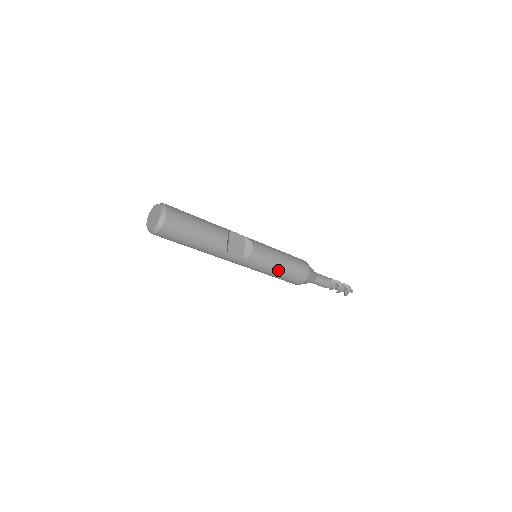
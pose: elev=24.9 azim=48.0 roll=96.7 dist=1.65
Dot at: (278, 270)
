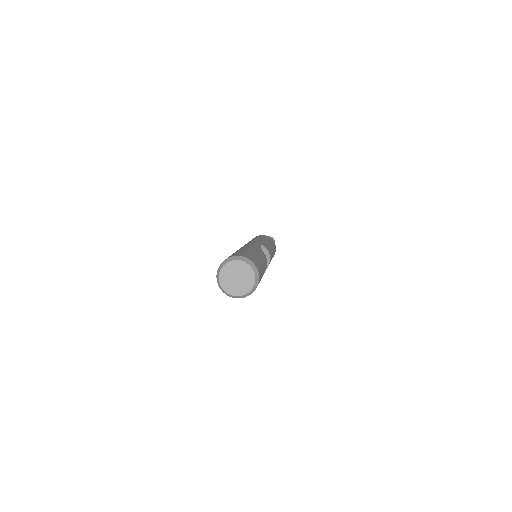
Dot at: occluded
